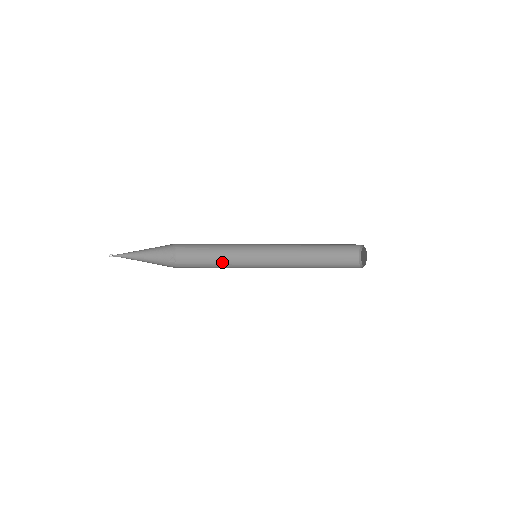
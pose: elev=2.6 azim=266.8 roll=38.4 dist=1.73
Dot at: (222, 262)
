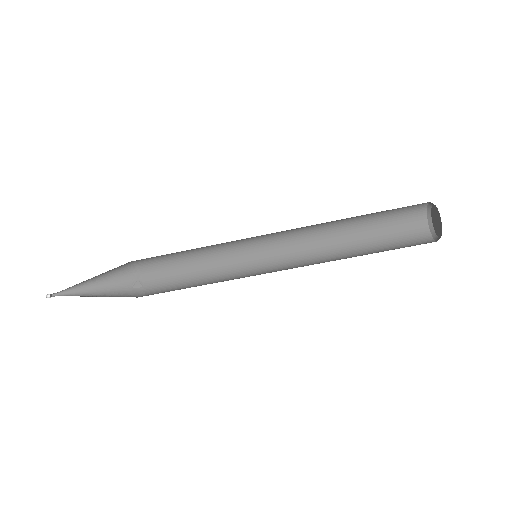
Dot at: (209, 273)
